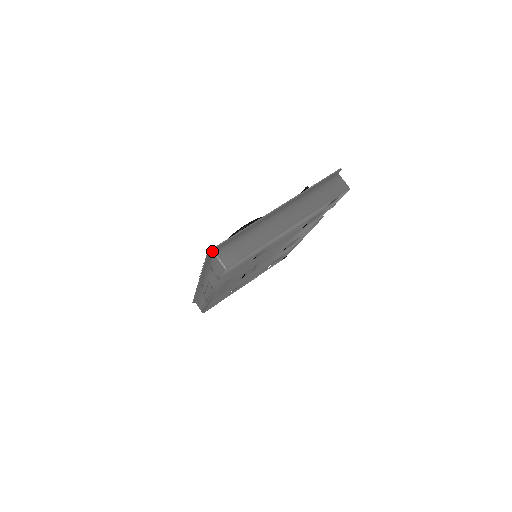
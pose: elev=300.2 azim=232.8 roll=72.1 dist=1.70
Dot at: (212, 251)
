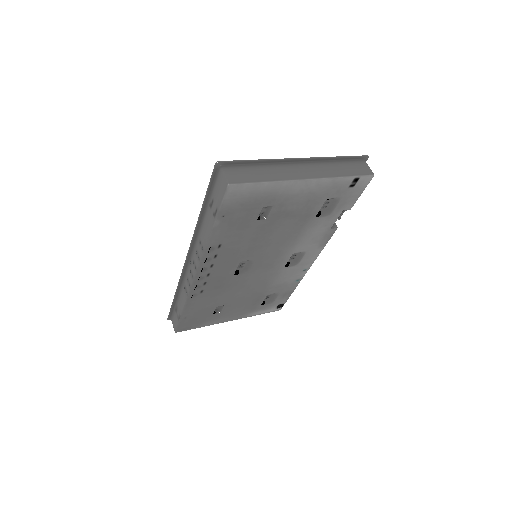
Dot at: (220, 165)
